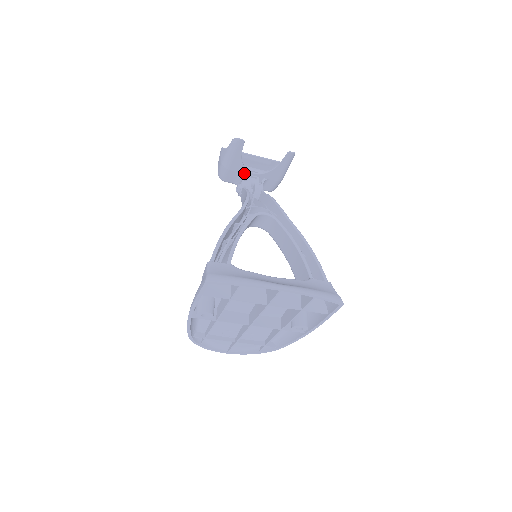
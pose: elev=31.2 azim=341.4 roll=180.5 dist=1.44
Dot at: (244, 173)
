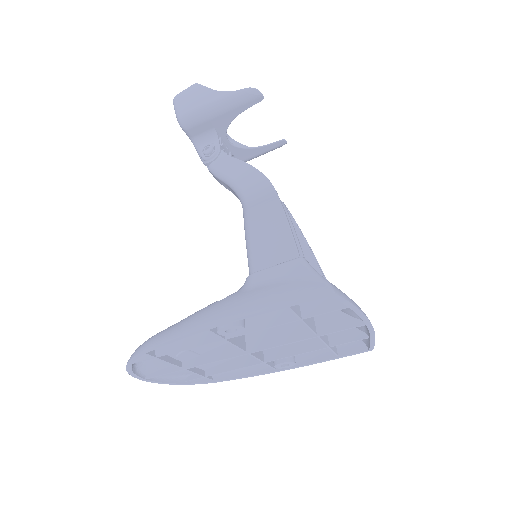
Dot at: (219, 134)
